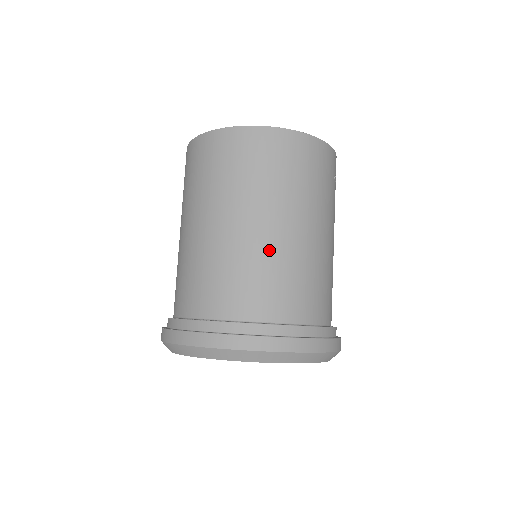
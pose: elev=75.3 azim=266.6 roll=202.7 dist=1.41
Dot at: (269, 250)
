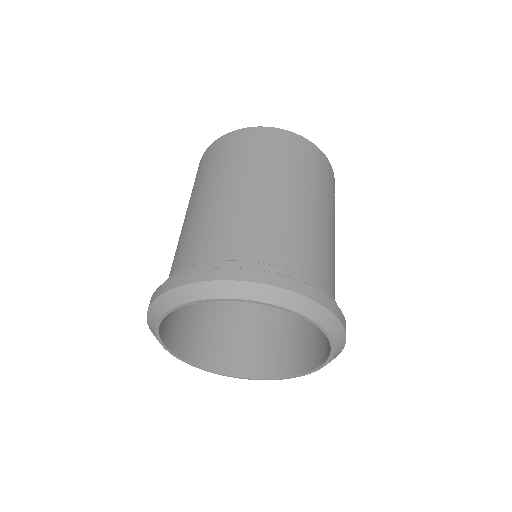
Dot at: (278, 210)
